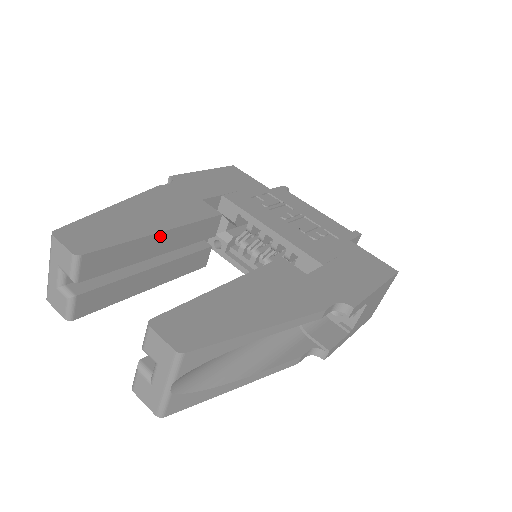
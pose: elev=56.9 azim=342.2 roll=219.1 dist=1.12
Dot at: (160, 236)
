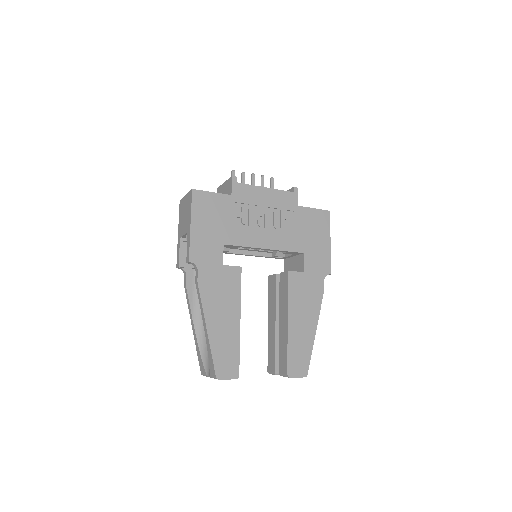
Dot at: (239, 321)
